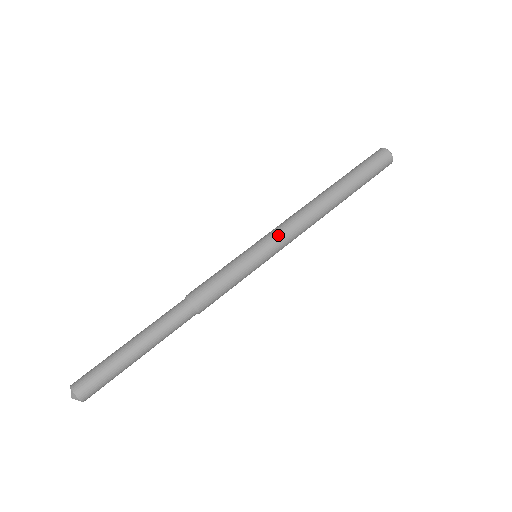
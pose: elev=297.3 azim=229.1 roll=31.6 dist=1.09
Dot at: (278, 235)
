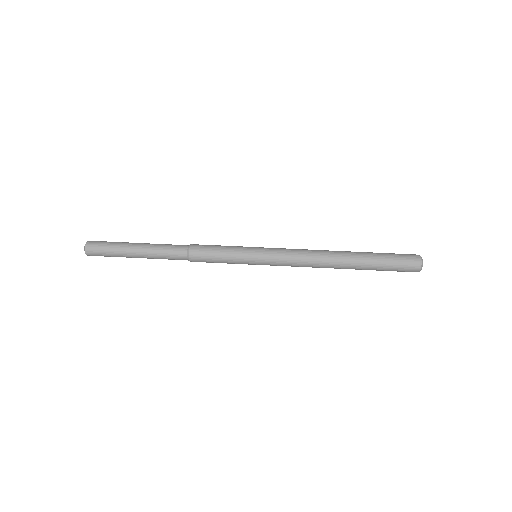
Dot at: (280, 248)
